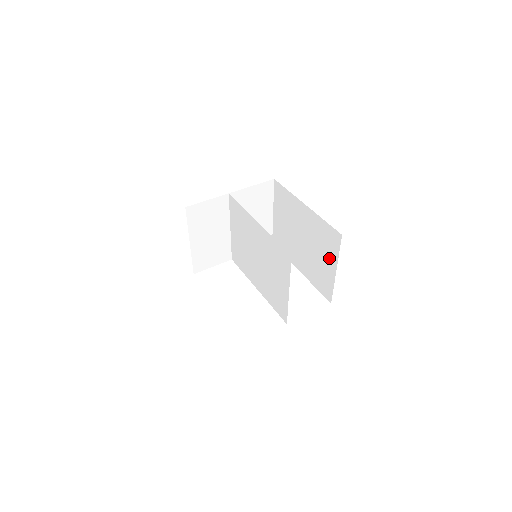
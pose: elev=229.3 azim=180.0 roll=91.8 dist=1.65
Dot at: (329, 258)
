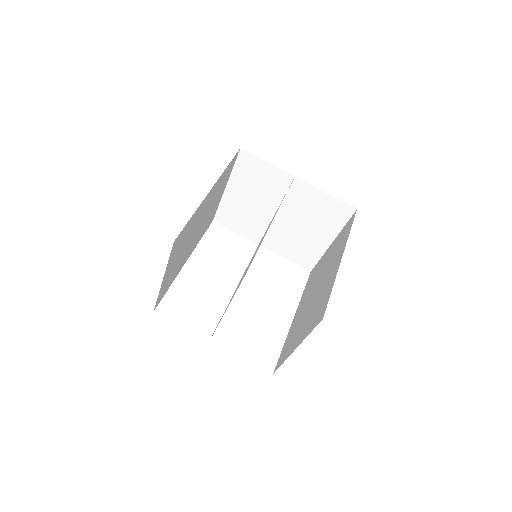
Dot at: (304, 330)
